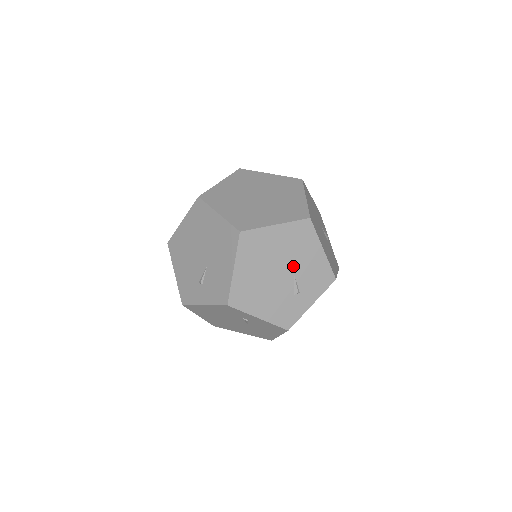
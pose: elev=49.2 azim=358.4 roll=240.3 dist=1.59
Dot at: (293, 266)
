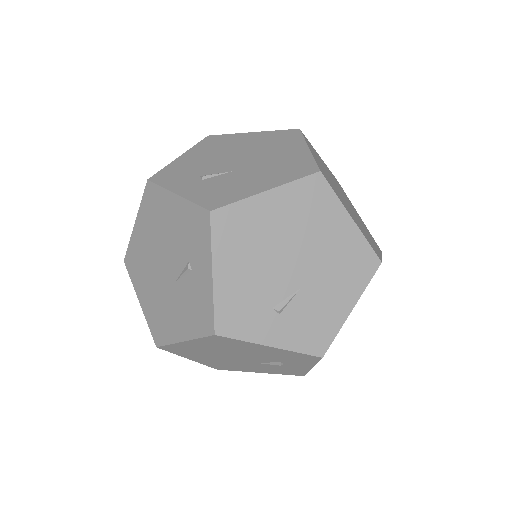
Dot at: (311, 279)
